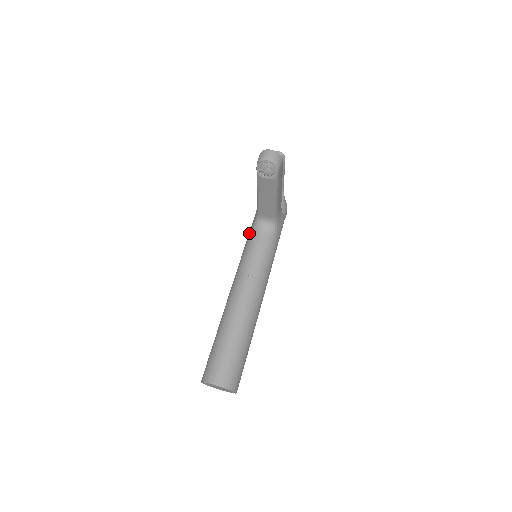
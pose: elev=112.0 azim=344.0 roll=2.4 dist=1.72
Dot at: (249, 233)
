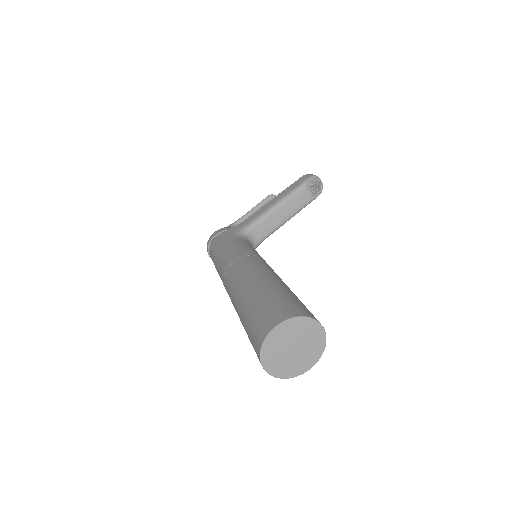
Dot at: (232, 238)
